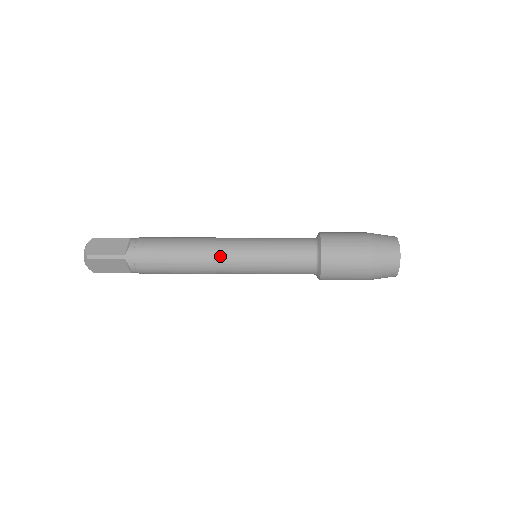
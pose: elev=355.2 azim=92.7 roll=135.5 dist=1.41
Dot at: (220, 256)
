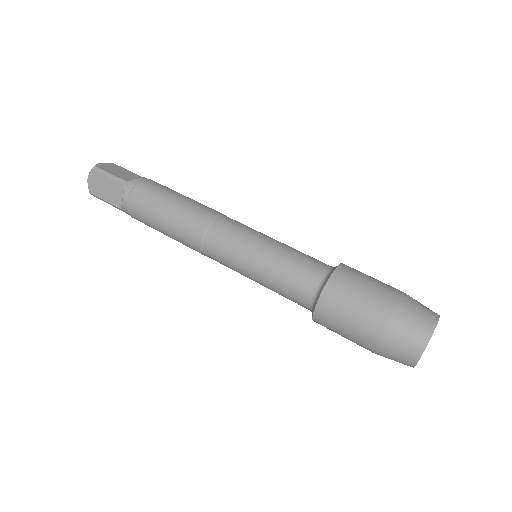
Dot at: (208, 255)
